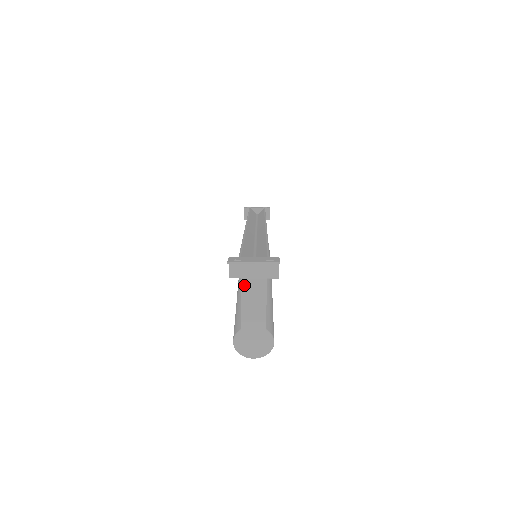
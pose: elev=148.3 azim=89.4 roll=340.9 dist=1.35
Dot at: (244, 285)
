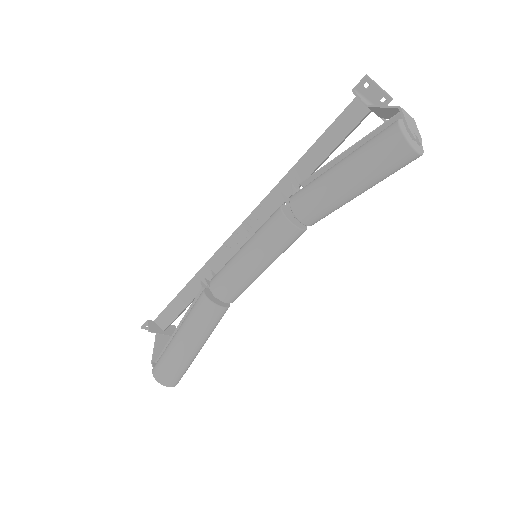
Dot at: (375, 106)
